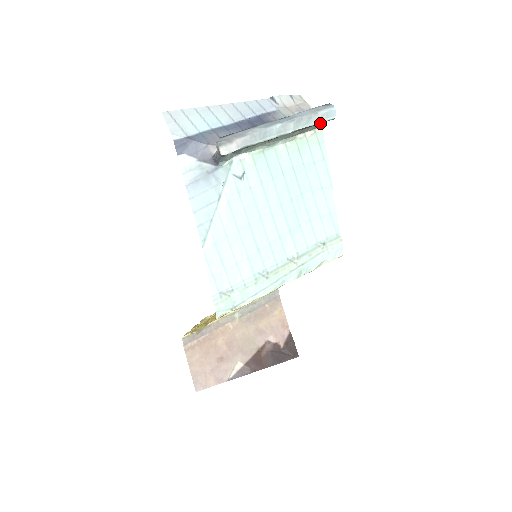
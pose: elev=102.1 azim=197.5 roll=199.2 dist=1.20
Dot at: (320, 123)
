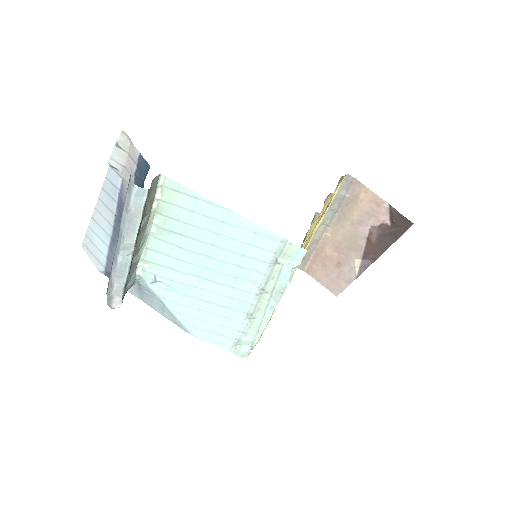
Dot at: (144, 208)
